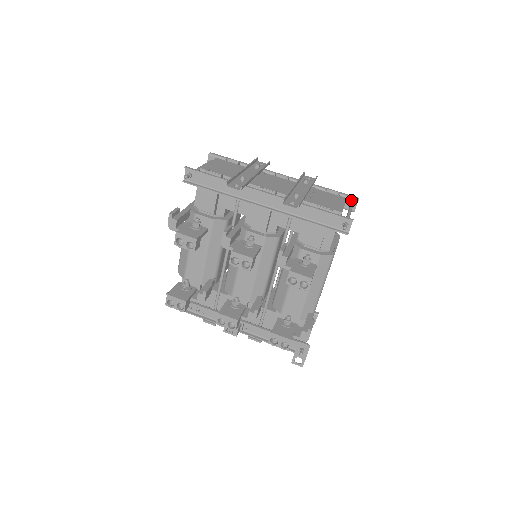
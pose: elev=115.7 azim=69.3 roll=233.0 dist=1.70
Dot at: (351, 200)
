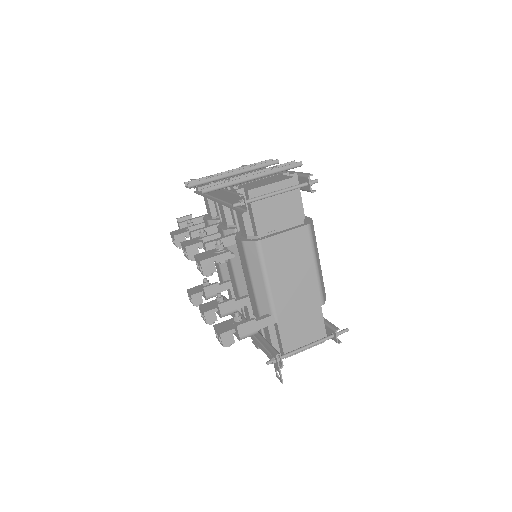
Dot at: (305, 178)
